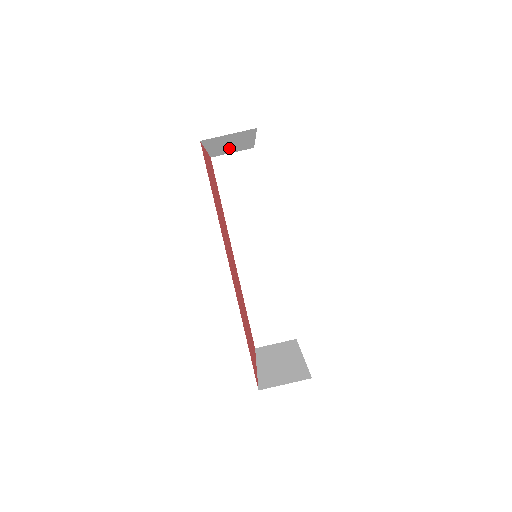
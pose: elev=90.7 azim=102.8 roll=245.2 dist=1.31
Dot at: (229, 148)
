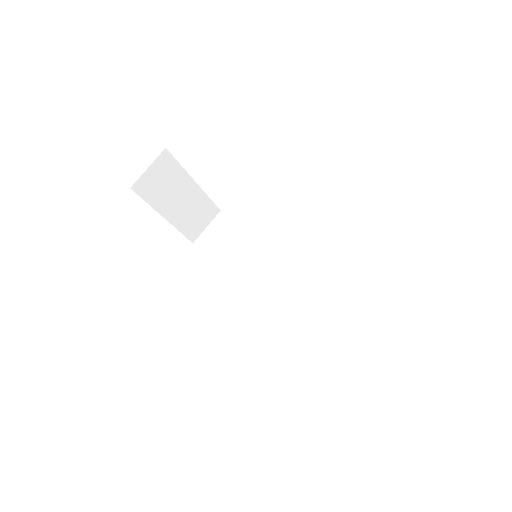
Dot at: (189, 213)
